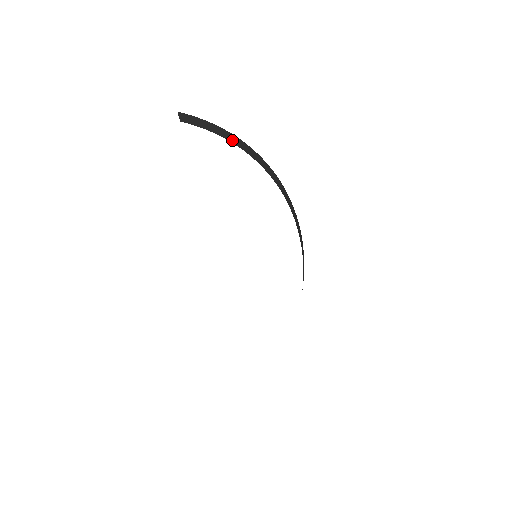
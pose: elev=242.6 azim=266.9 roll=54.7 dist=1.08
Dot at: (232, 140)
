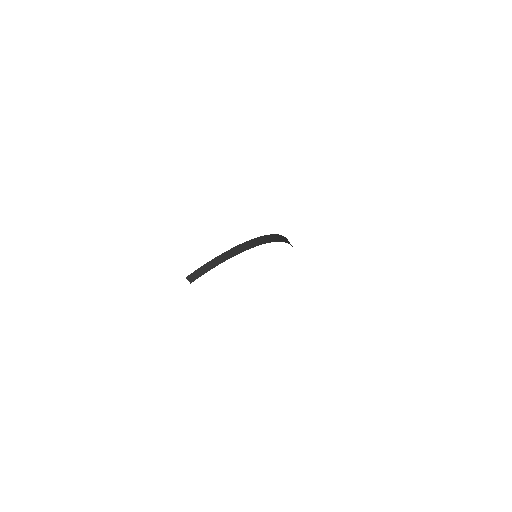
Dot at: (219, 262)
